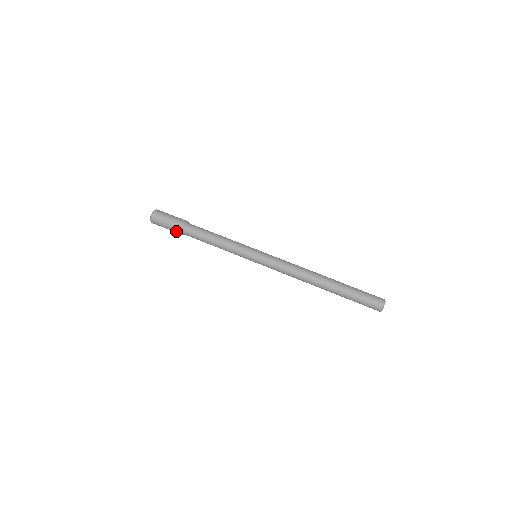
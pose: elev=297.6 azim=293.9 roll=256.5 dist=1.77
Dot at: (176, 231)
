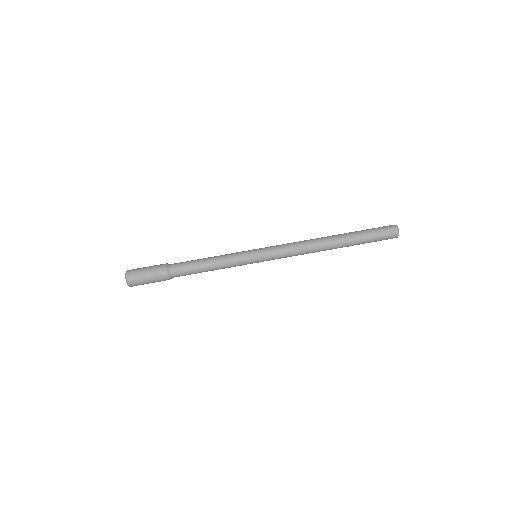
Dot at: (162, 279)
